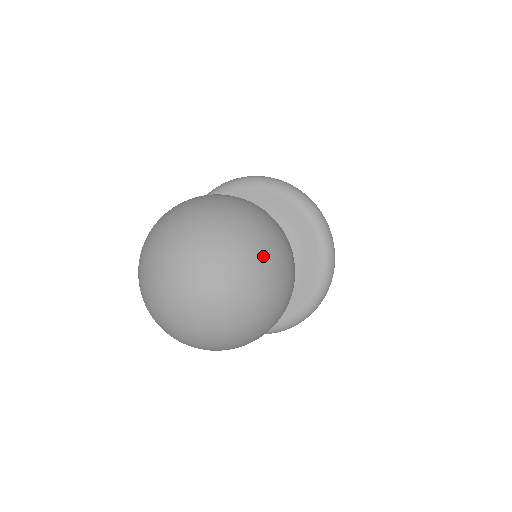
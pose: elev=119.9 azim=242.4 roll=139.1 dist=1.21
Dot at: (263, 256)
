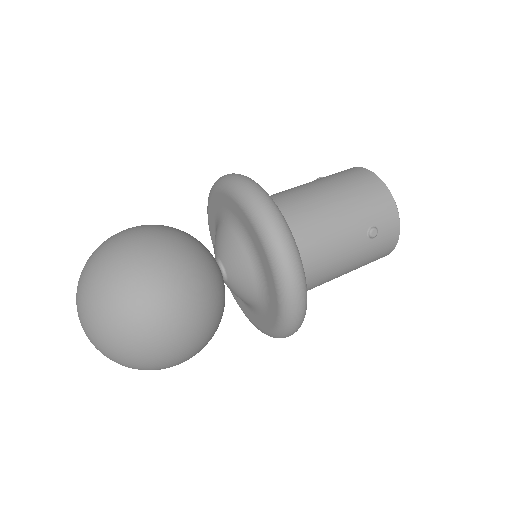
Dot at: (133, 351)
